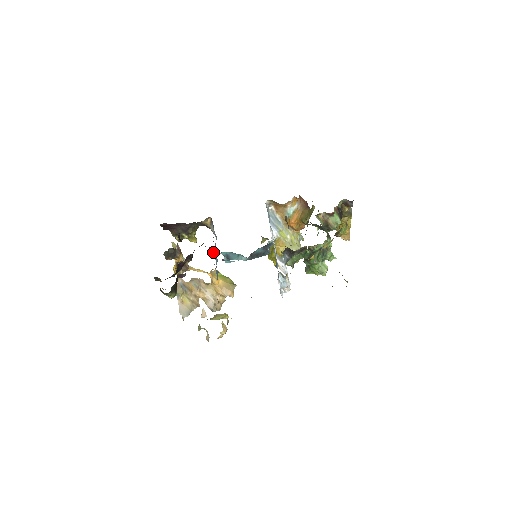
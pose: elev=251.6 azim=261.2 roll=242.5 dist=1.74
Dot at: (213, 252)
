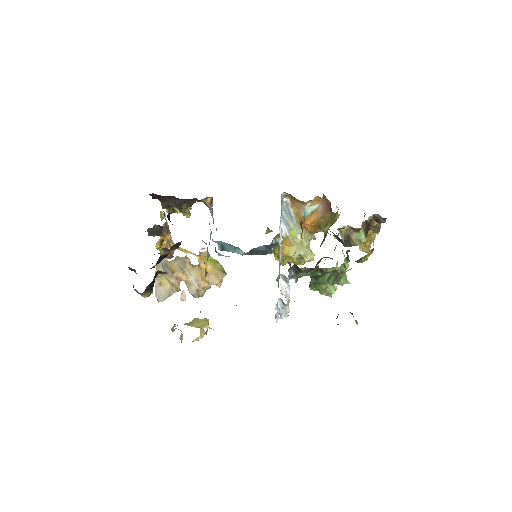
Dot at: occluded
